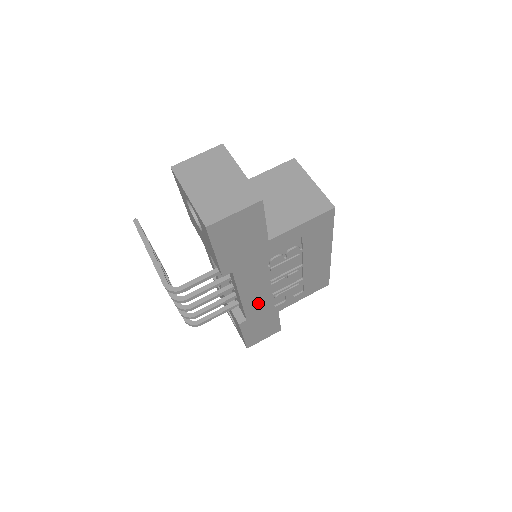
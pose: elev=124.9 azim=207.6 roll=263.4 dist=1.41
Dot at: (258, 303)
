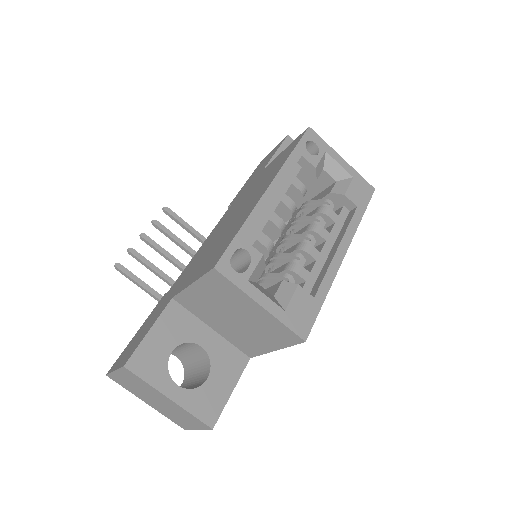
Dot at: occluded
